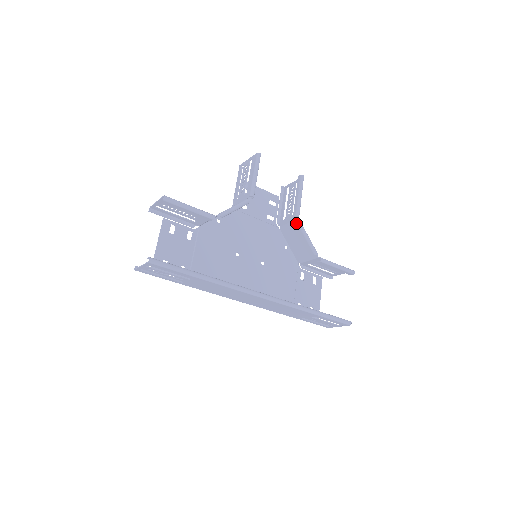
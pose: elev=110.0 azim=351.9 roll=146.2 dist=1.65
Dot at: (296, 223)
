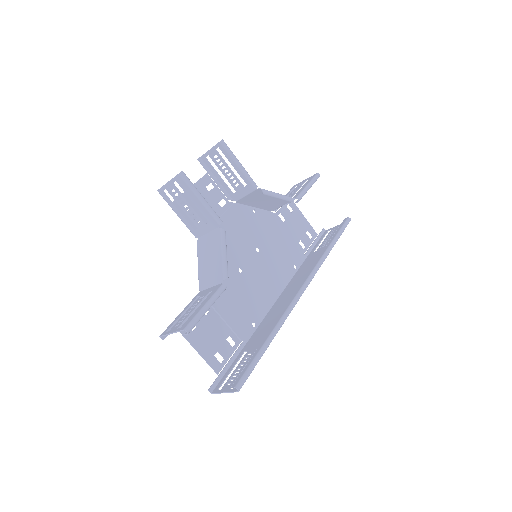
Dot at: (256, 192)
